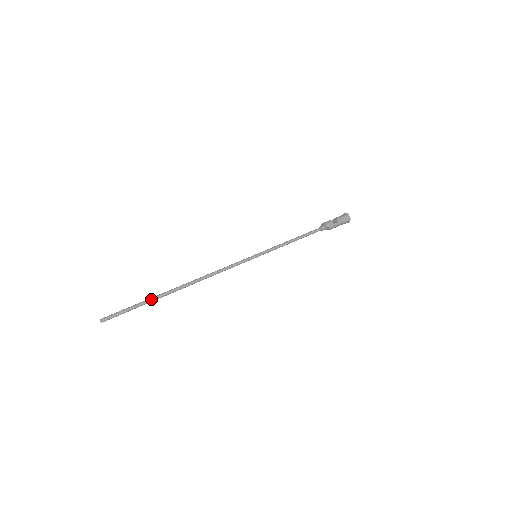
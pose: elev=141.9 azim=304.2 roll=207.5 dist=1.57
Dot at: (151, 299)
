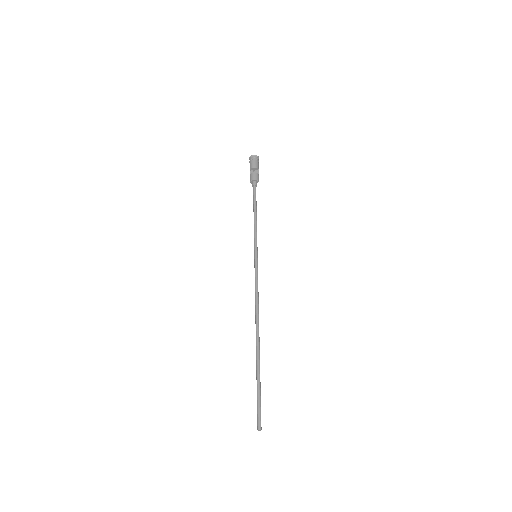
Dot at: occluded
